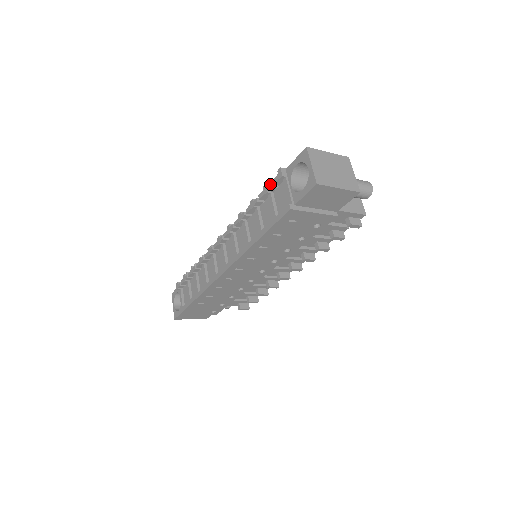
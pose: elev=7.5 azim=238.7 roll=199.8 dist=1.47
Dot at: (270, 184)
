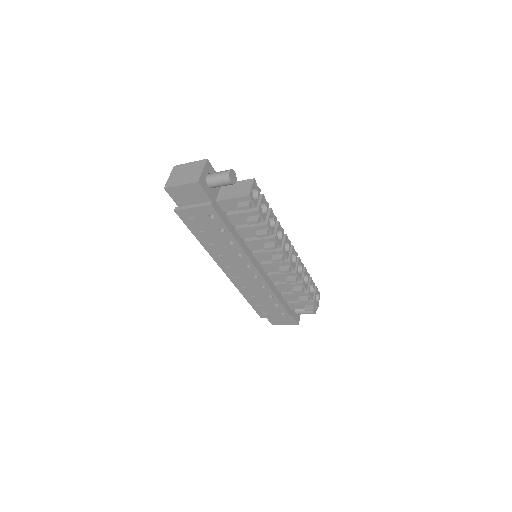
Dot at: occluded
